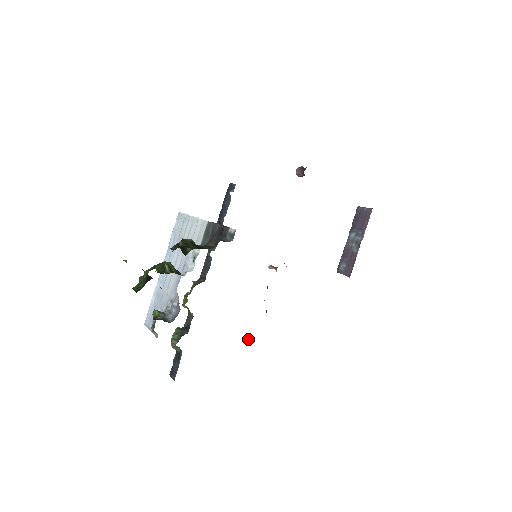
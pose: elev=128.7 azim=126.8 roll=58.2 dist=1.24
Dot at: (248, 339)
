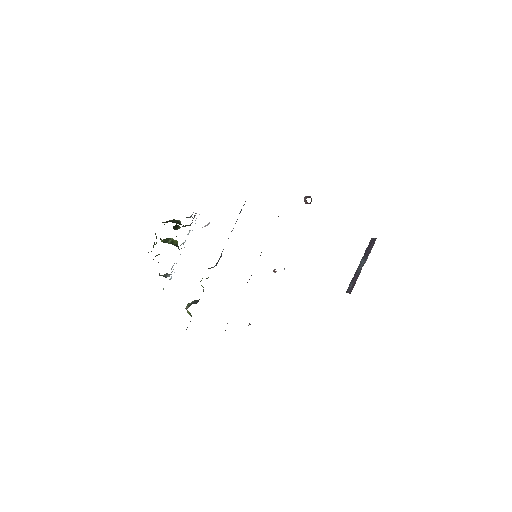
Dot at: (249, 324)
